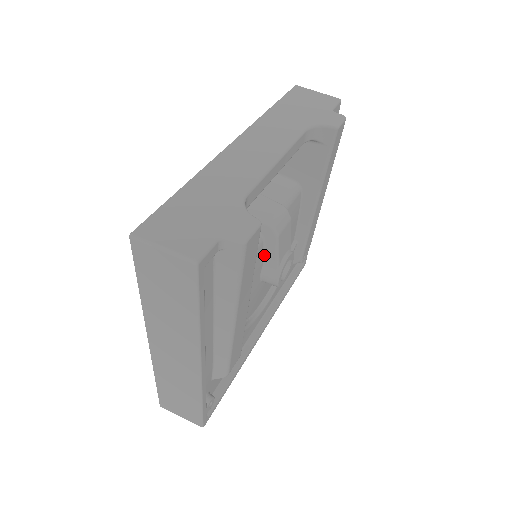
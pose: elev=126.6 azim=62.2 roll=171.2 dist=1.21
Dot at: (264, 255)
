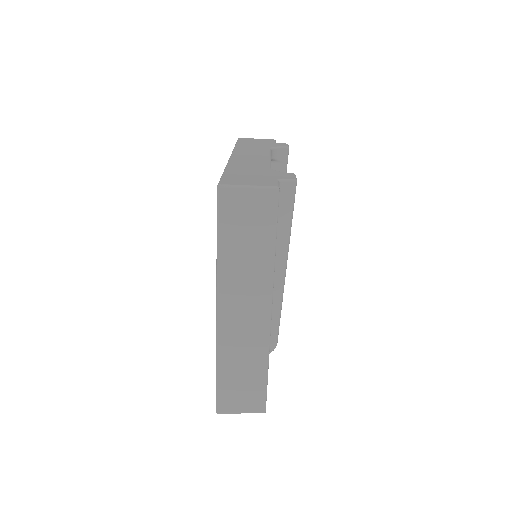
Dot at: occluded
